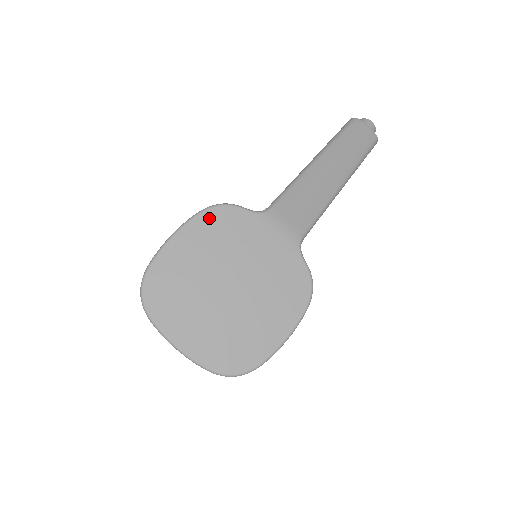
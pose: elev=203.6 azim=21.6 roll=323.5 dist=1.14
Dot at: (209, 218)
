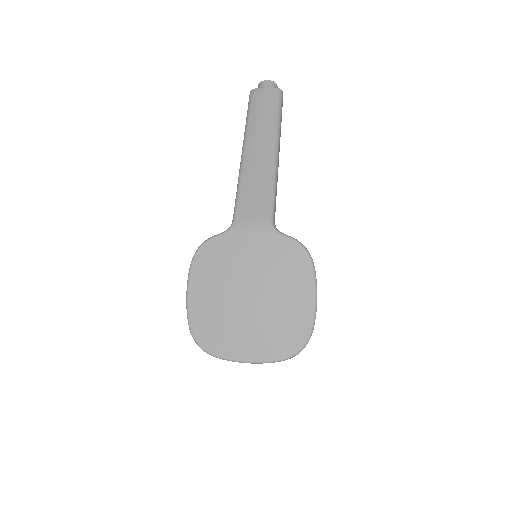
Dot at: (200, 262)
